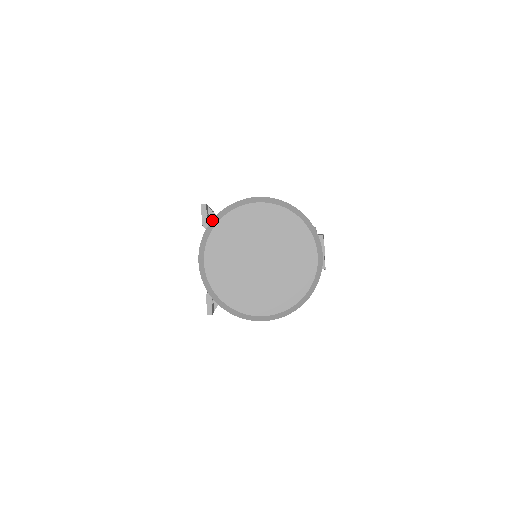
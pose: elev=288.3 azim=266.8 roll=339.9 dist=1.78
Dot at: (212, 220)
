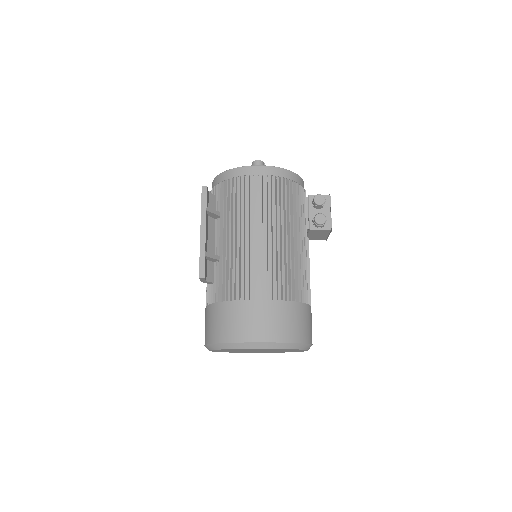
Dot at: (215, 344)
